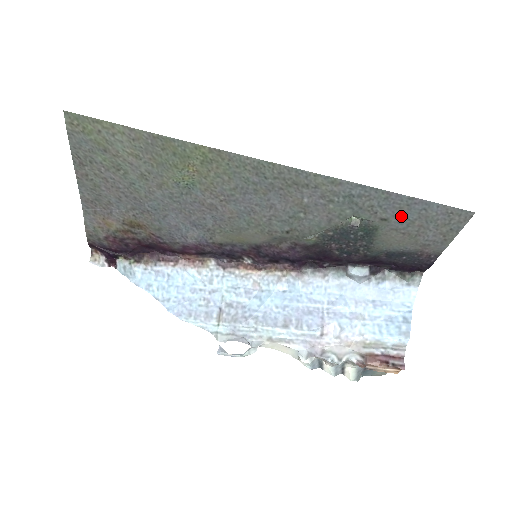
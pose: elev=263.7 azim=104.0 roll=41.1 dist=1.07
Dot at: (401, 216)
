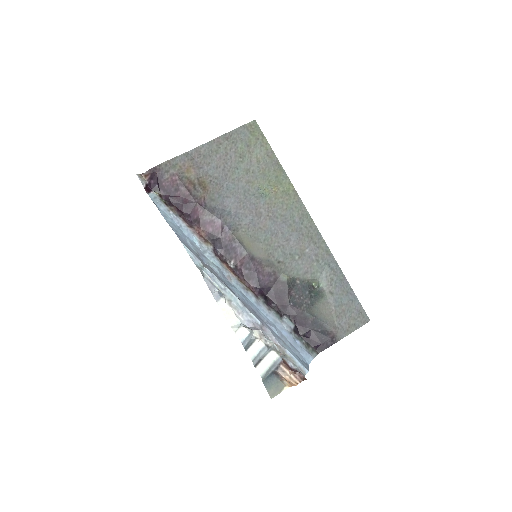
Dot at: (340, 297)
